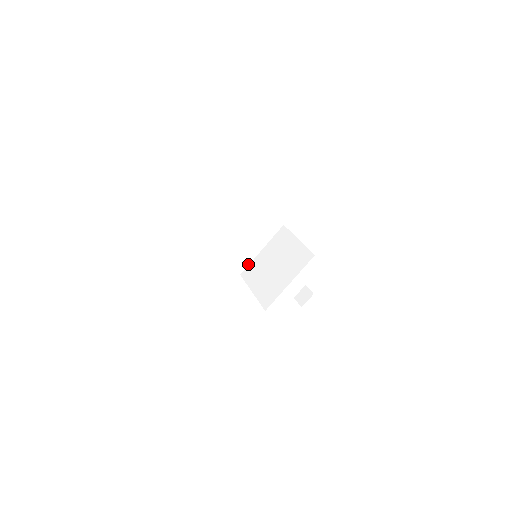
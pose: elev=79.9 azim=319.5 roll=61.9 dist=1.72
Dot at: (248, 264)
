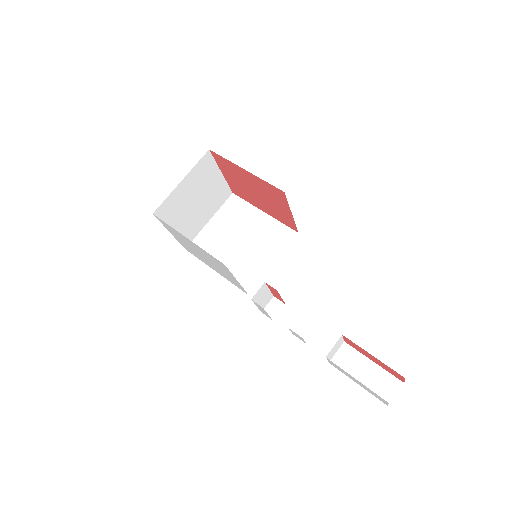
Dot at: (258, 282)
